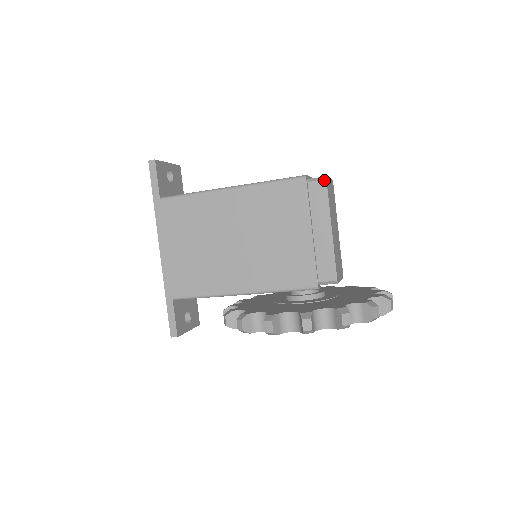
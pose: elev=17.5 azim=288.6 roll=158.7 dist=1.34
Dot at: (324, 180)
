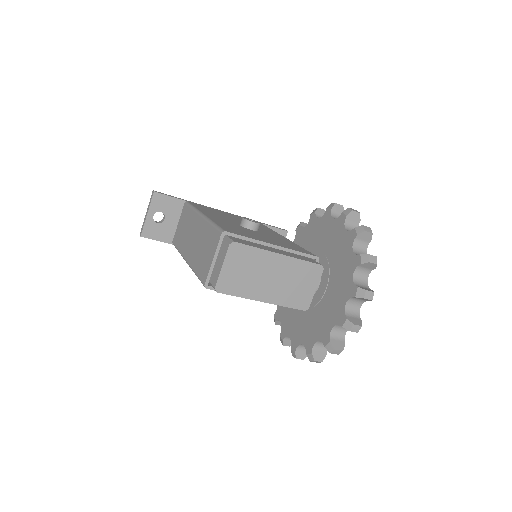
Dot at: occluded
